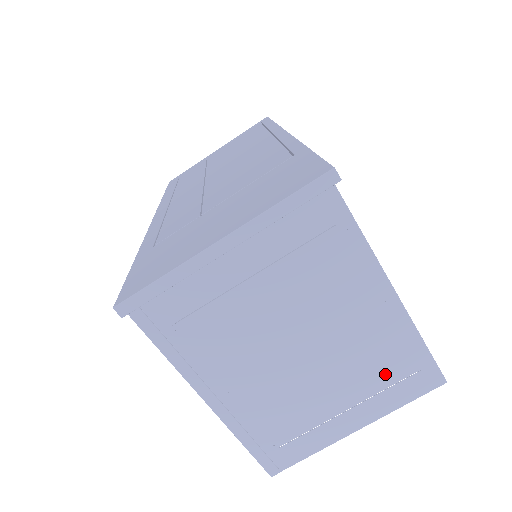
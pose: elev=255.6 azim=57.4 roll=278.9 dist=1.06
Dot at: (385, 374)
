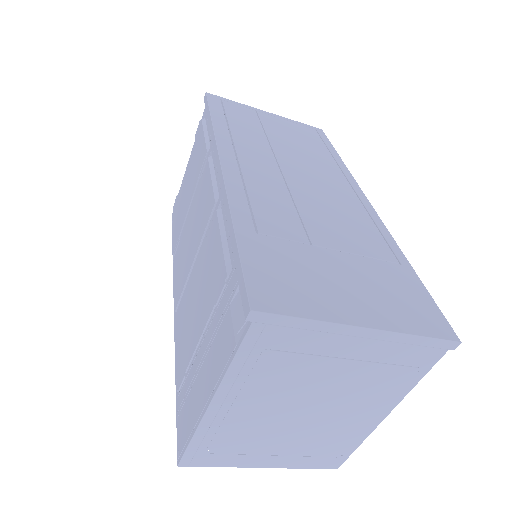
Dot at: (321, 449)
